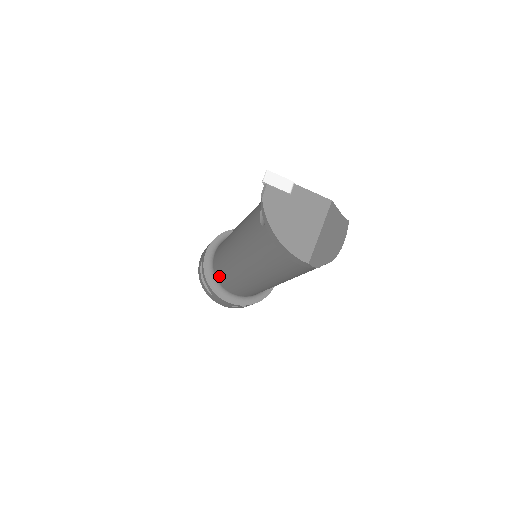
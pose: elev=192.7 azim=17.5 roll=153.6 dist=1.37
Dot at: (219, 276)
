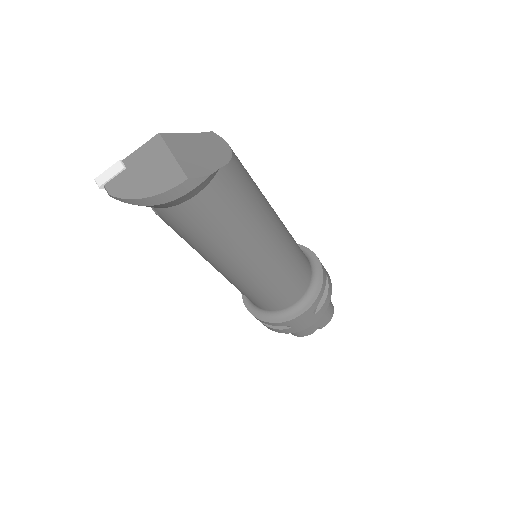
Dot at: (265, 306)
